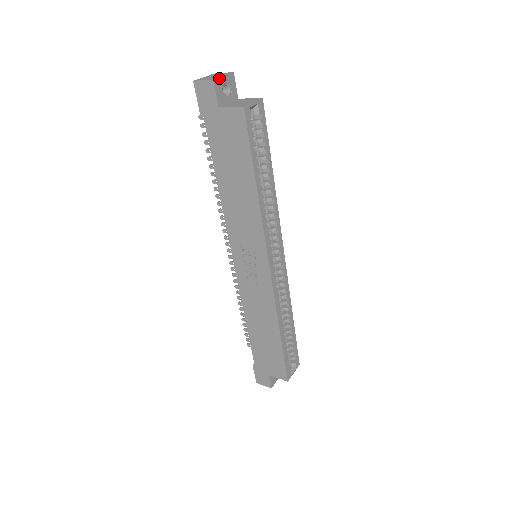
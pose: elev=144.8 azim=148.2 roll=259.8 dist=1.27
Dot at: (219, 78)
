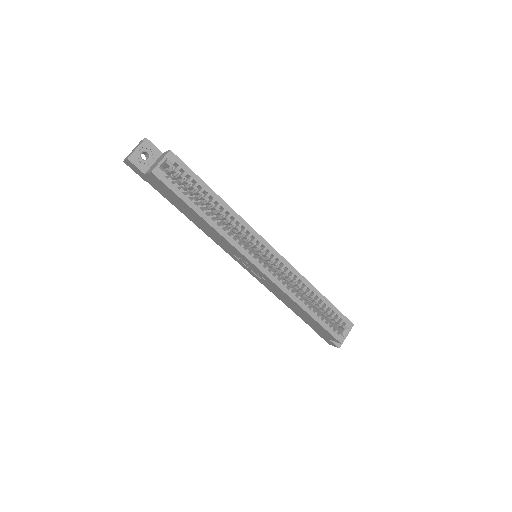
Dot at: (133, 153)
